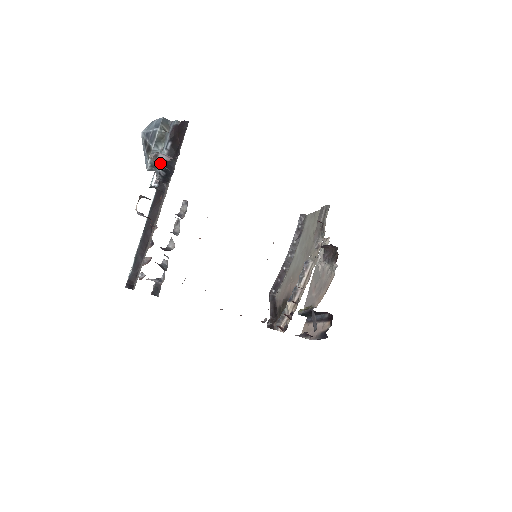
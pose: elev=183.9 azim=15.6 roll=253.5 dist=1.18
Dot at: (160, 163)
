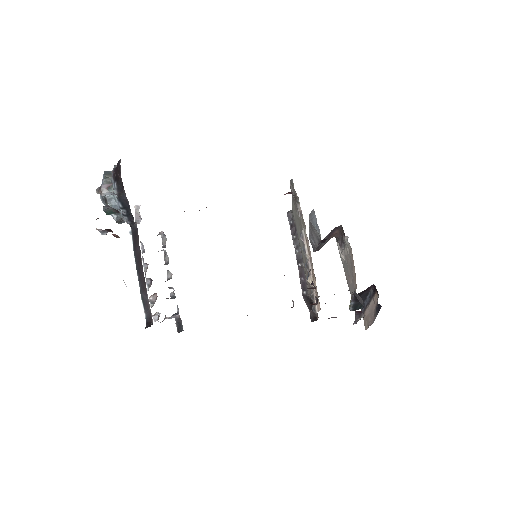
Dot at: (105, 191)
